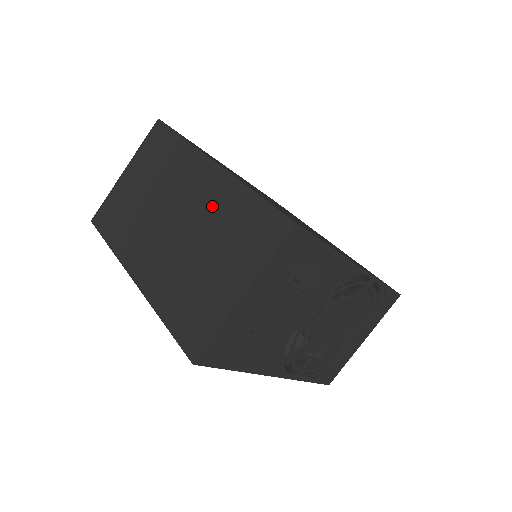
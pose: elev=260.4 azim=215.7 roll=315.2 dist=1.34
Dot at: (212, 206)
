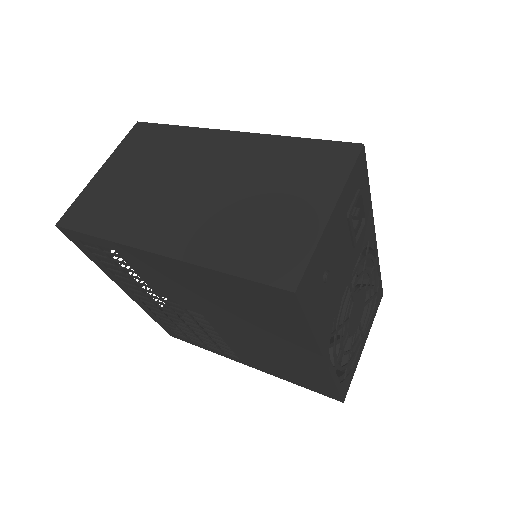
Dot at: (250, 161)
